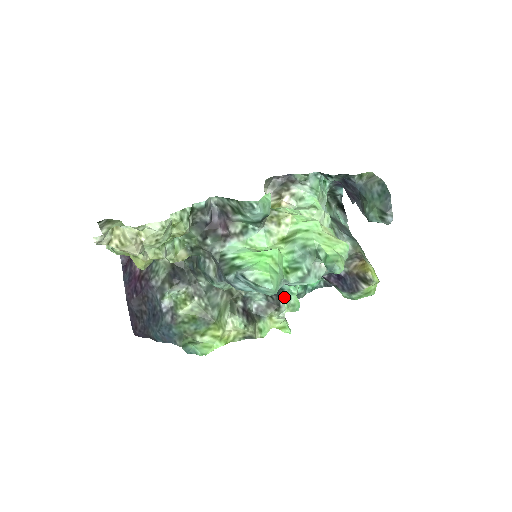
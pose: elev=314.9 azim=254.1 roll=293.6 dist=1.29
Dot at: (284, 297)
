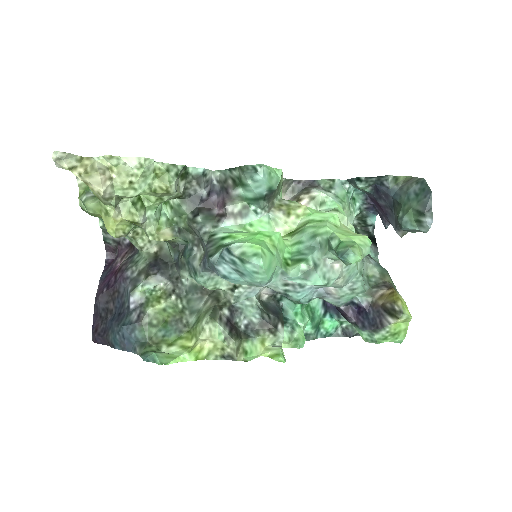
Dot at: (286, 327)
